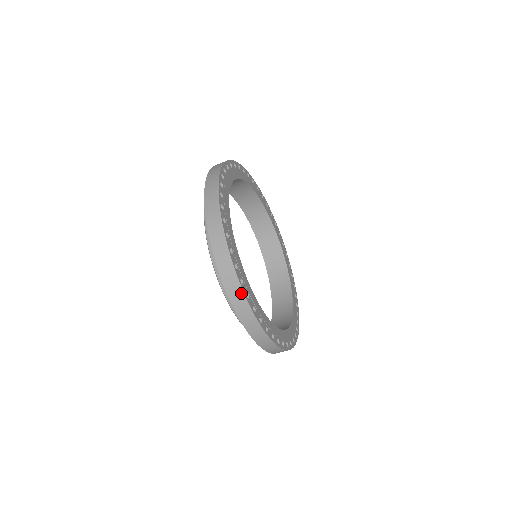
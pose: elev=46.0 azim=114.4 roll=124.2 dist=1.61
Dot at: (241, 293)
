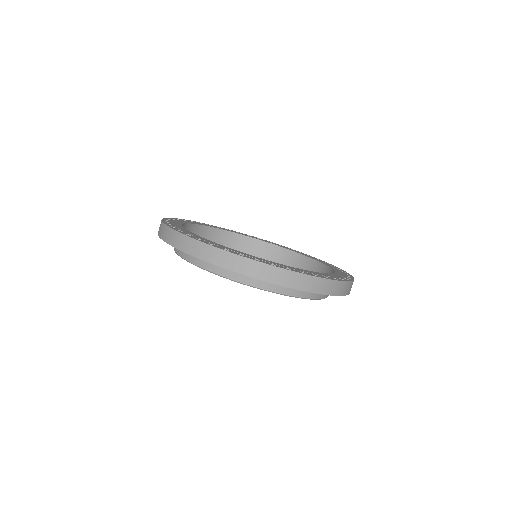
Dot at: occluded
